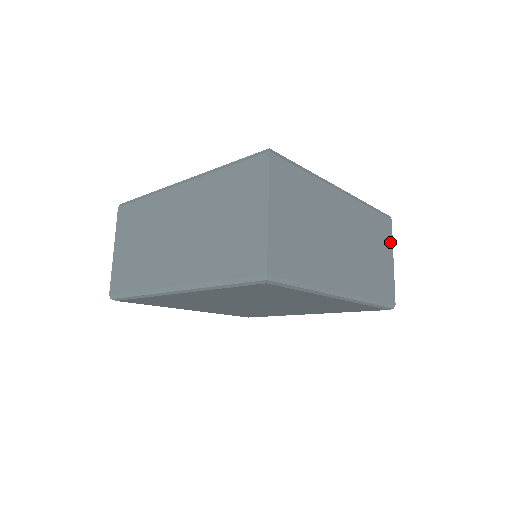
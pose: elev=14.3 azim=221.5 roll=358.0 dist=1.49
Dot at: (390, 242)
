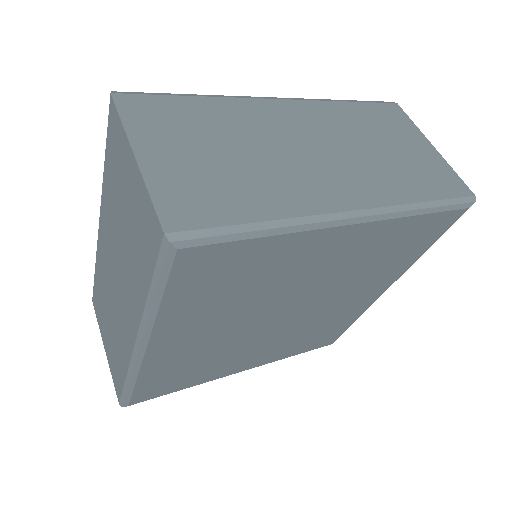
Dot at: (411, 127)
